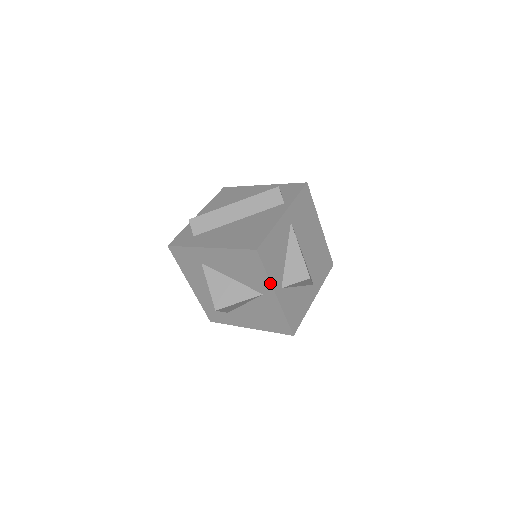
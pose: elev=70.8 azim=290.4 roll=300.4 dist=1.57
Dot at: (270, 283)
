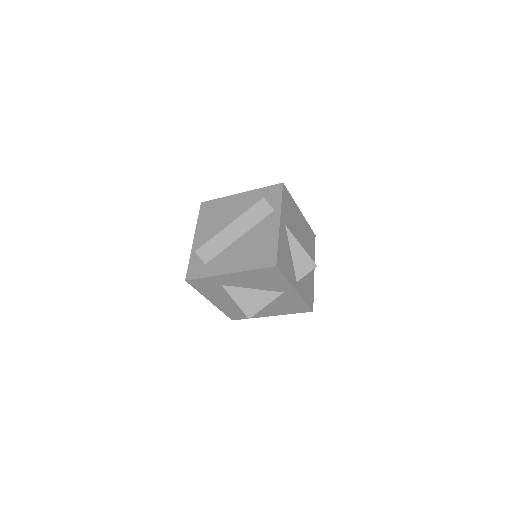
Dot at: (290, 284)
